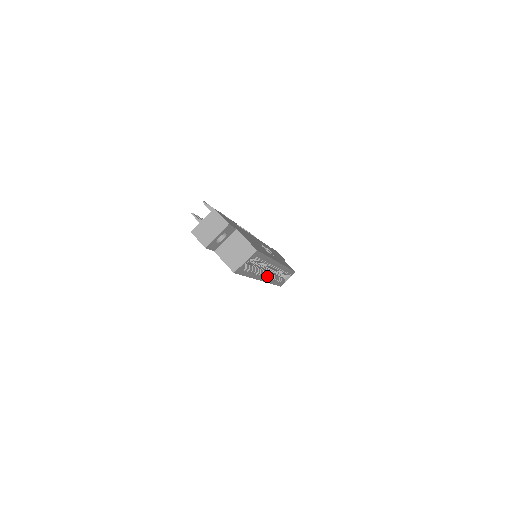
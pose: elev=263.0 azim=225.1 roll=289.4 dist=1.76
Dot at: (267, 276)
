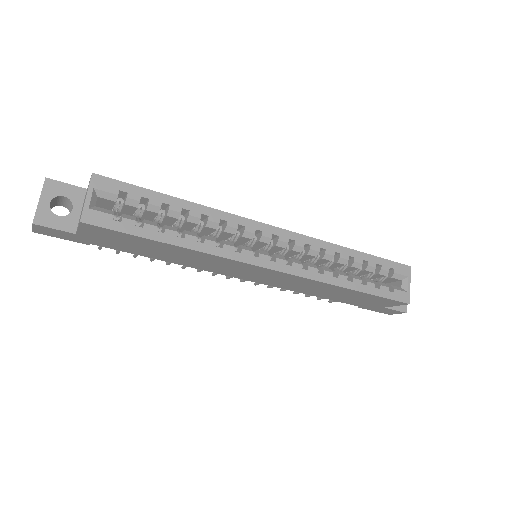
Dot at: (275, 259)
